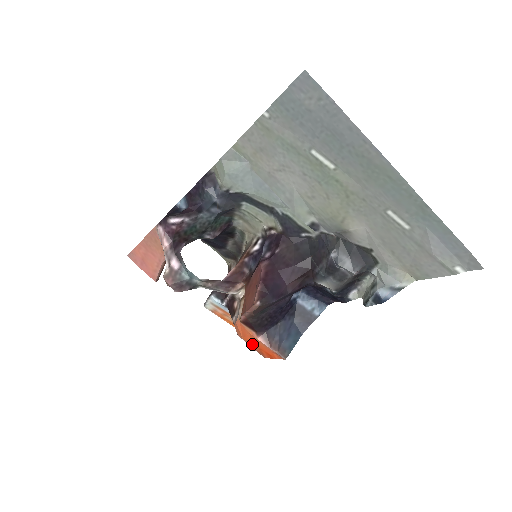
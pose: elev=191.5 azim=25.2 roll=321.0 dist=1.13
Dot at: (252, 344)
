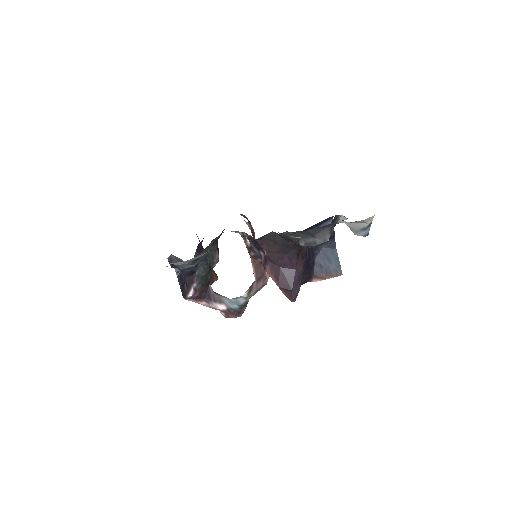
Dot at: occluded
